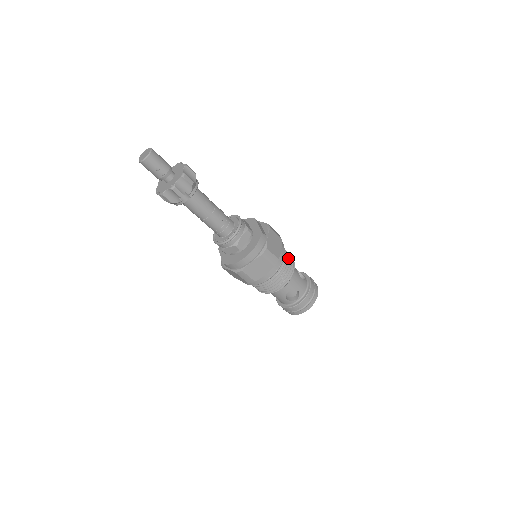
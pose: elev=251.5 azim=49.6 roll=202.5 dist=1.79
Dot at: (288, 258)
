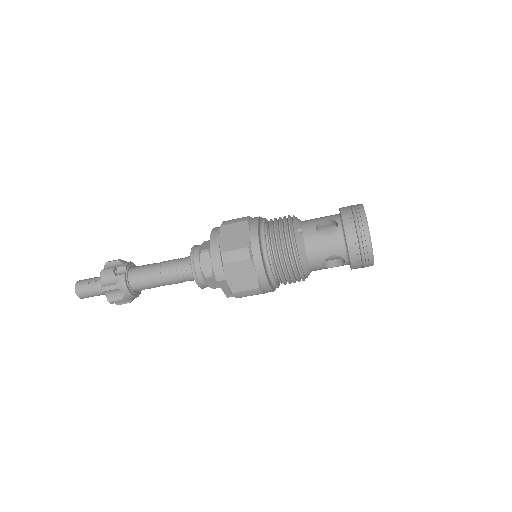
Dot at: occluded
